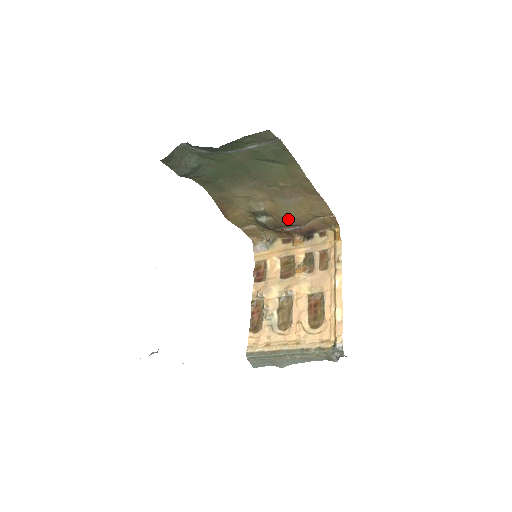
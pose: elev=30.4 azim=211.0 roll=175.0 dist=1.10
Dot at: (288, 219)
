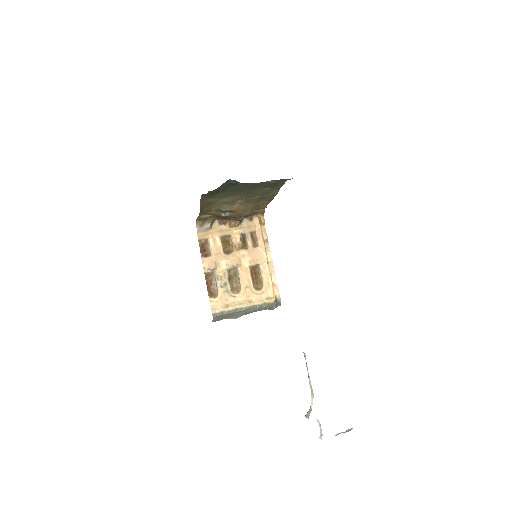
Dot at: (245, 215)
